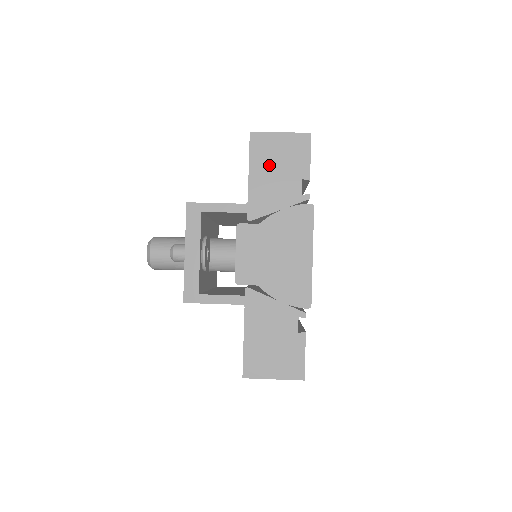
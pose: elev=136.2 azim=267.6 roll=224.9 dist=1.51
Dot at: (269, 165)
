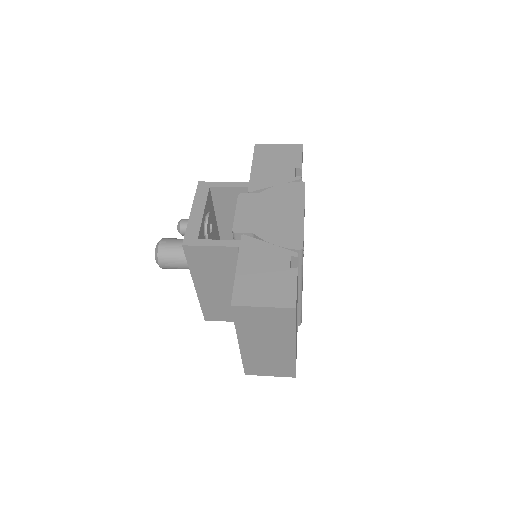
Dot at: (269, 161)
